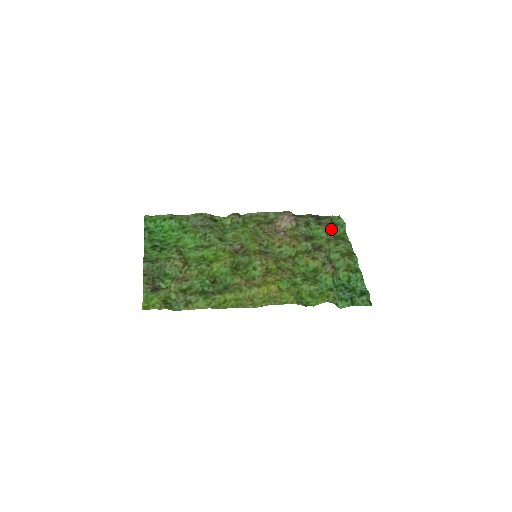
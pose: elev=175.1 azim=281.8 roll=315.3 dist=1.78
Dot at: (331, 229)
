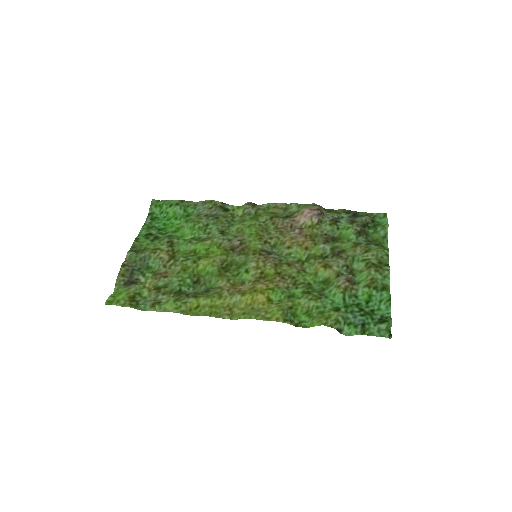
Dot at: (368, 230)
